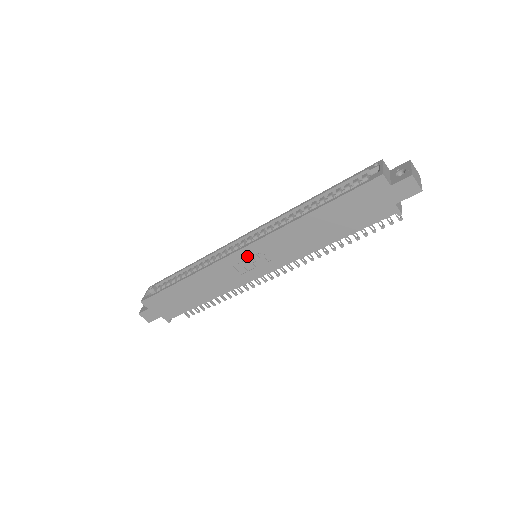
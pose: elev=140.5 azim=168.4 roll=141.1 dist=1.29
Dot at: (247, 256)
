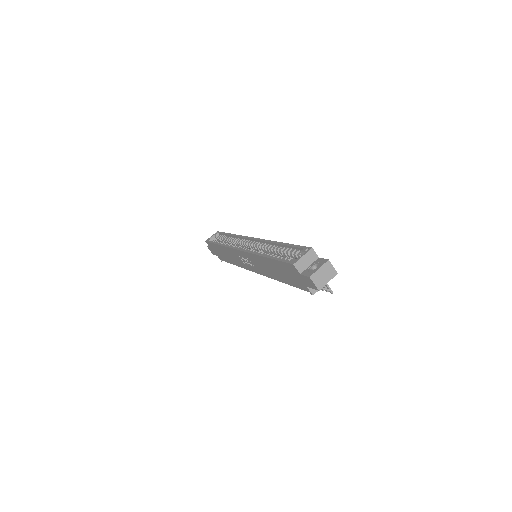
Dot at: (243, 256)
